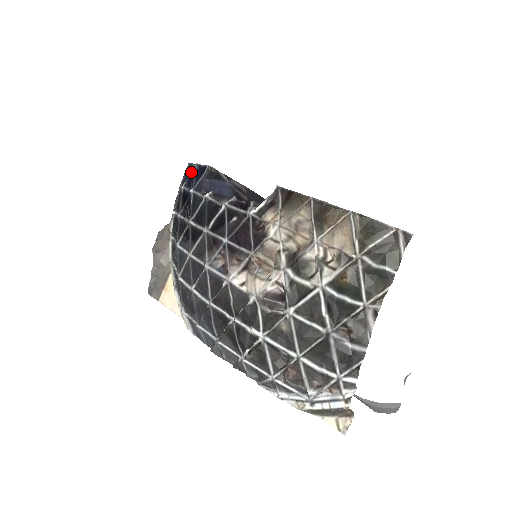
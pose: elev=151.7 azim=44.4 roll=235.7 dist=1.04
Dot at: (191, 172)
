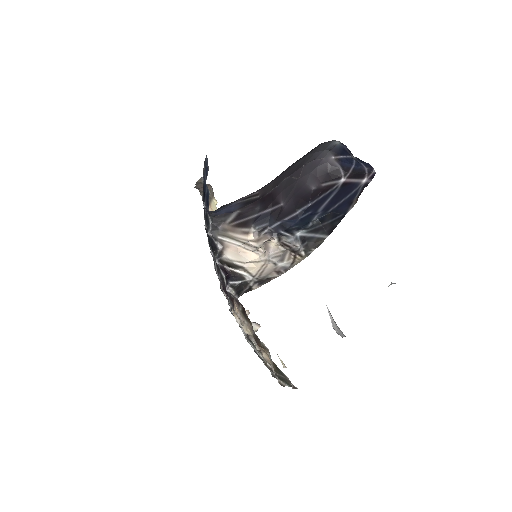
Dot at: (205, 180)
